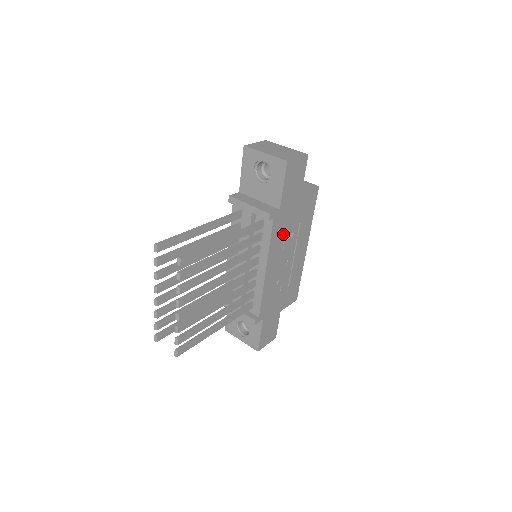
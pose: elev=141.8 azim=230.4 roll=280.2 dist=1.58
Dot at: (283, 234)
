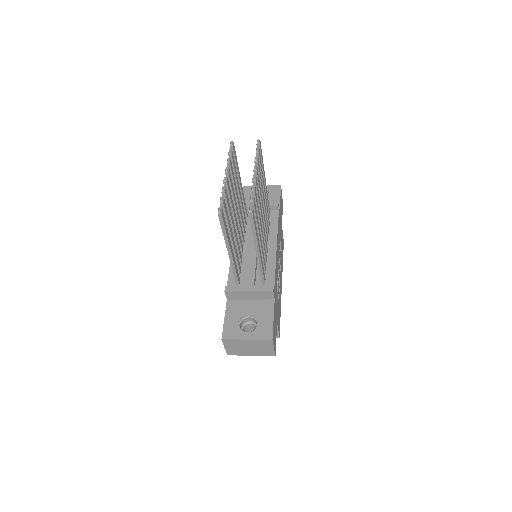
Dot at: (279, 237)
